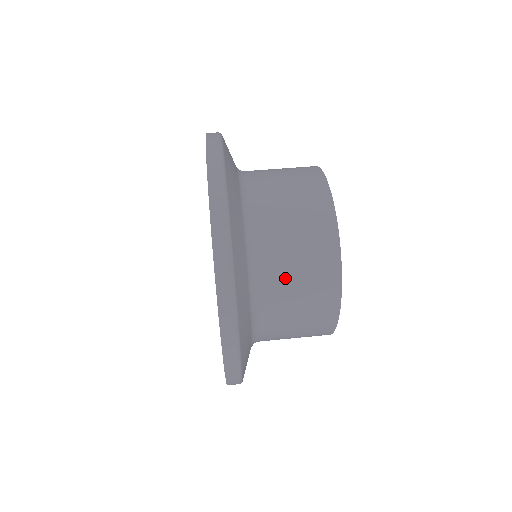
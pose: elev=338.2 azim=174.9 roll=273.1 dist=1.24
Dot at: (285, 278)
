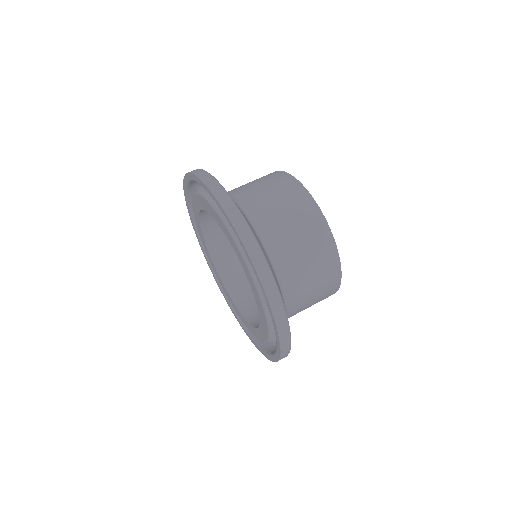
Dot at: (306, 296)
